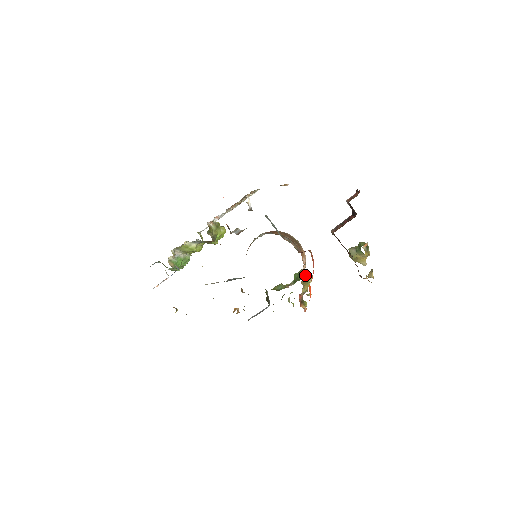
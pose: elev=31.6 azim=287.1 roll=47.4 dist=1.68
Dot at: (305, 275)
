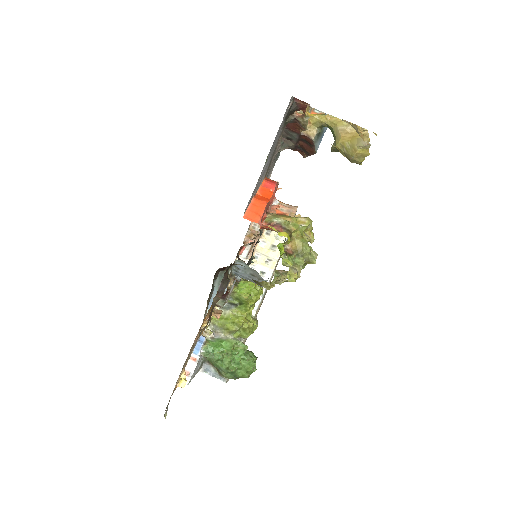
Dot at: occluded
